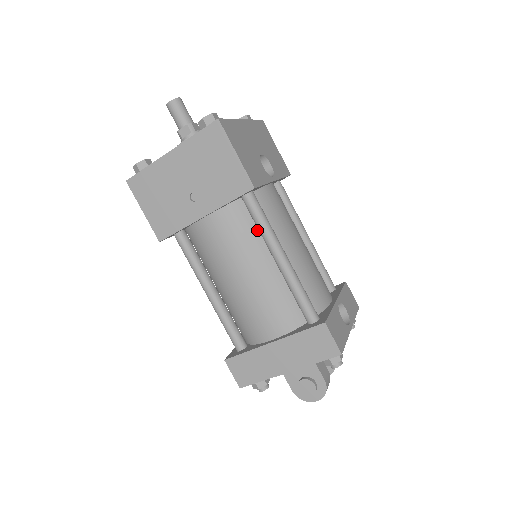
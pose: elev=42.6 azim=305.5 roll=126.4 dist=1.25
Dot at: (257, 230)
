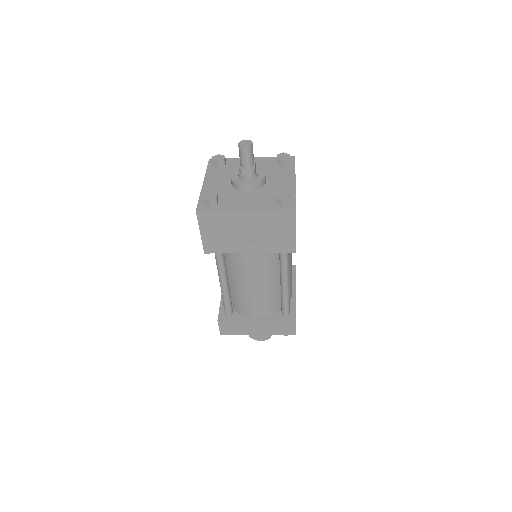
Dot at: (277, 262)
